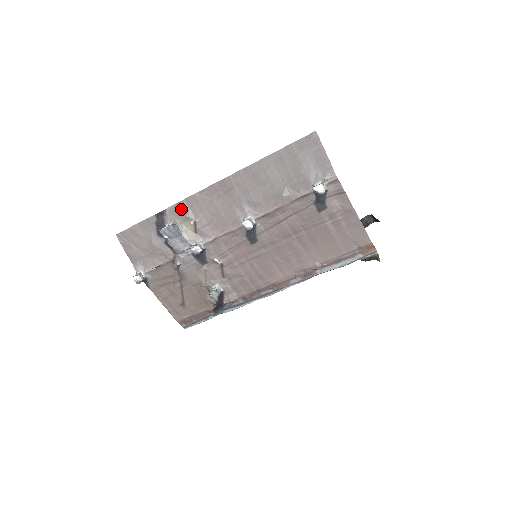
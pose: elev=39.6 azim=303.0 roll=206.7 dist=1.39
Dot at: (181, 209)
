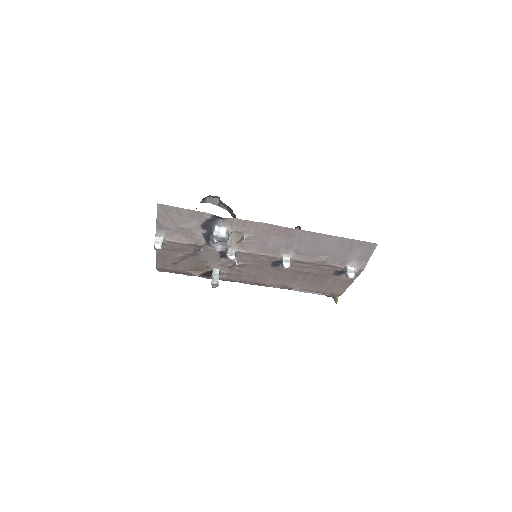
Dot at: (240, 224)
